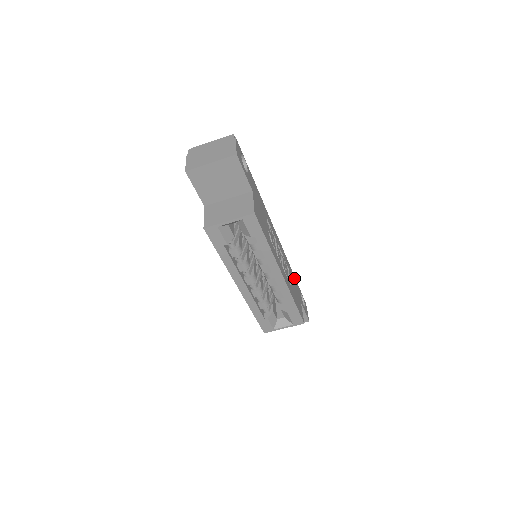
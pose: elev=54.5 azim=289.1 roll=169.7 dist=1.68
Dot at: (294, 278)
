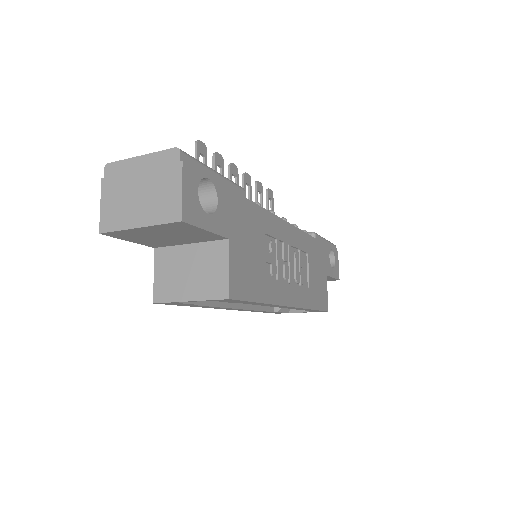
Dot at: (318, 246)
